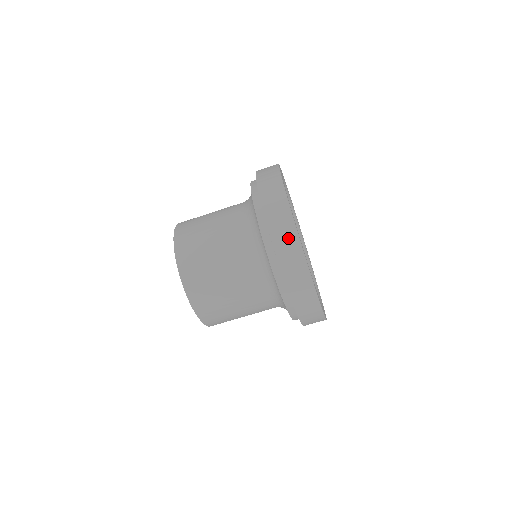
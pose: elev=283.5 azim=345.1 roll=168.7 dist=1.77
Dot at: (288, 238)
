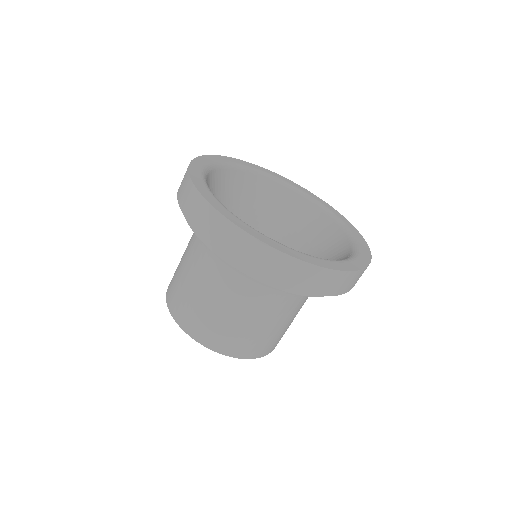
Dot at: occluded
